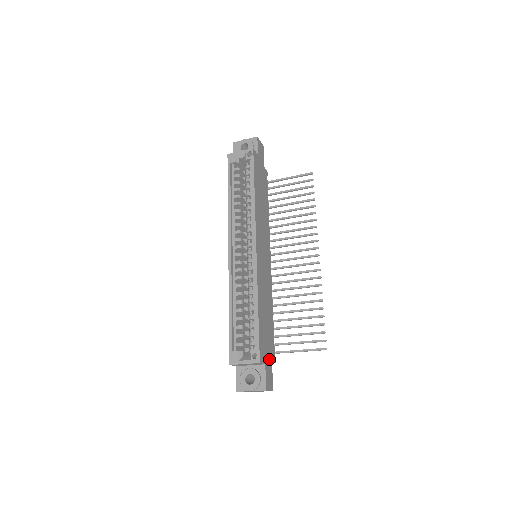
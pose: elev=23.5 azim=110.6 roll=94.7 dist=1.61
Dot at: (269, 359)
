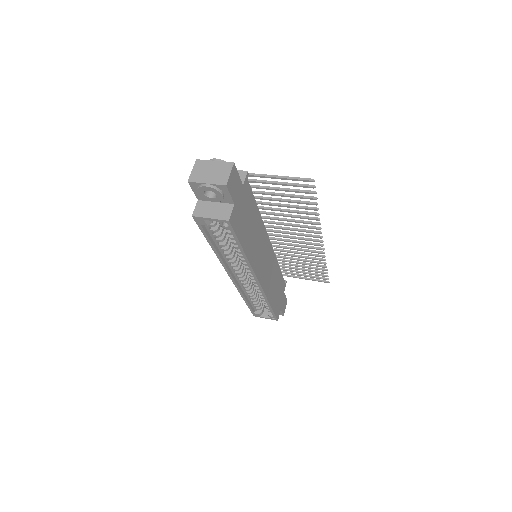
Dot at: (282, 298)
